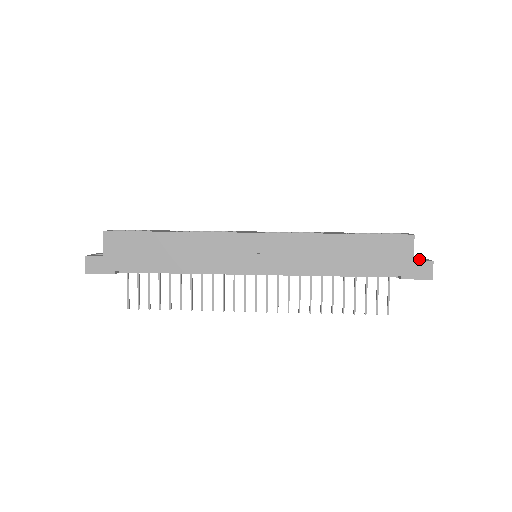
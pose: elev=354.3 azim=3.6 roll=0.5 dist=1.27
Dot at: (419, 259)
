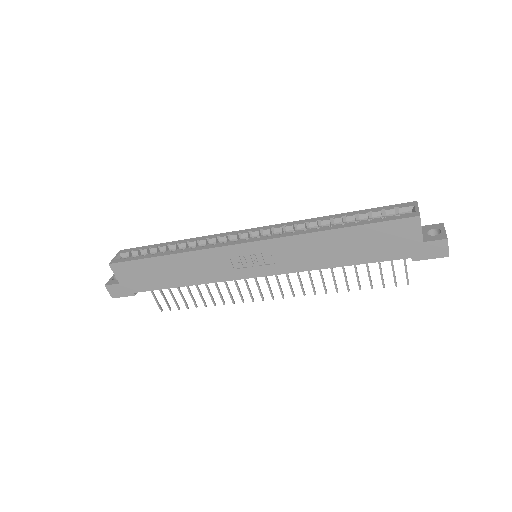
Dot at: (434, 229)
